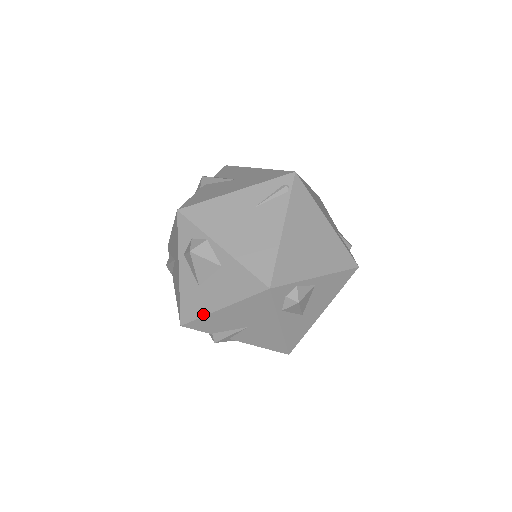
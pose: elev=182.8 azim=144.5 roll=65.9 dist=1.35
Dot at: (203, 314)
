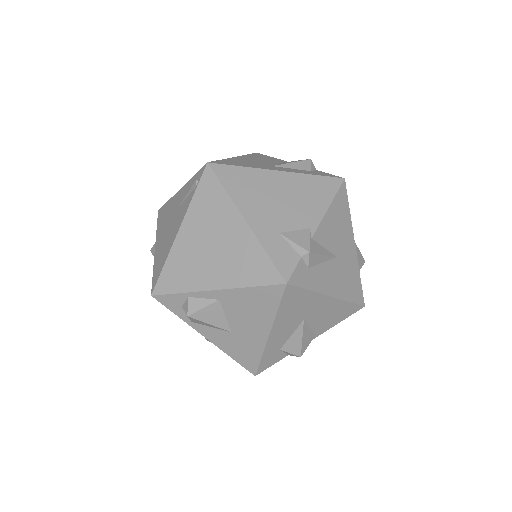
Dot at: occluded
